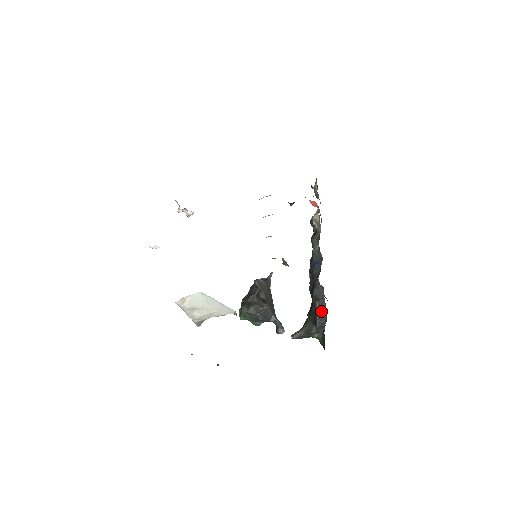
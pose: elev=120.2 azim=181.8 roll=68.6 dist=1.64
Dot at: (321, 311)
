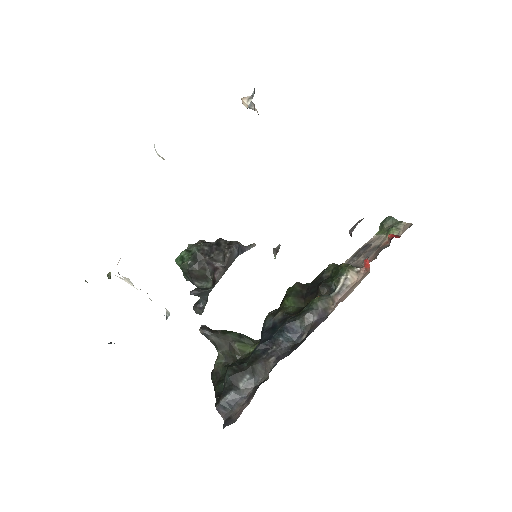
Dot at: (242, 391)
